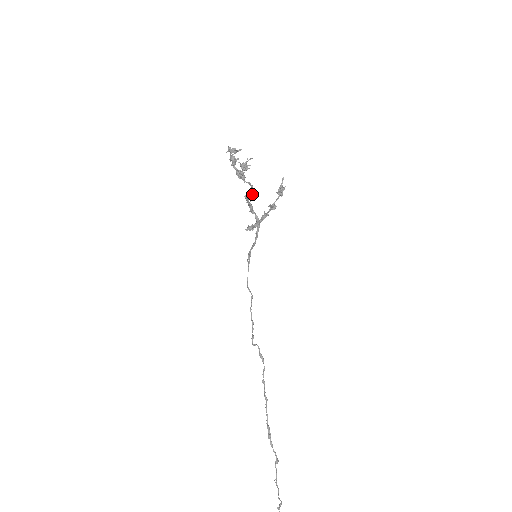
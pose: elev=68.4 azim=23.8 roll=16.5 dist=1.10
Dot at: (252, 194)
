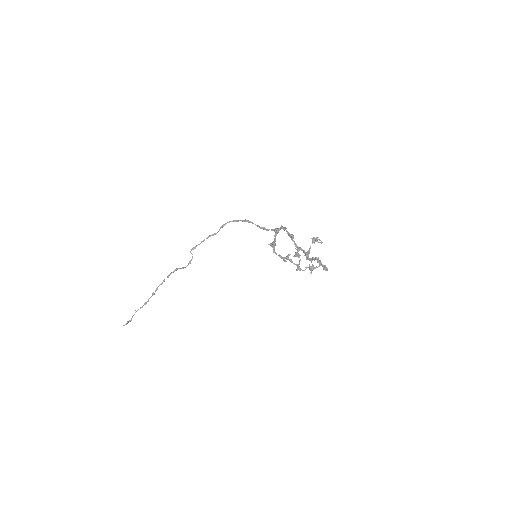
Dot at: (299, 256)
